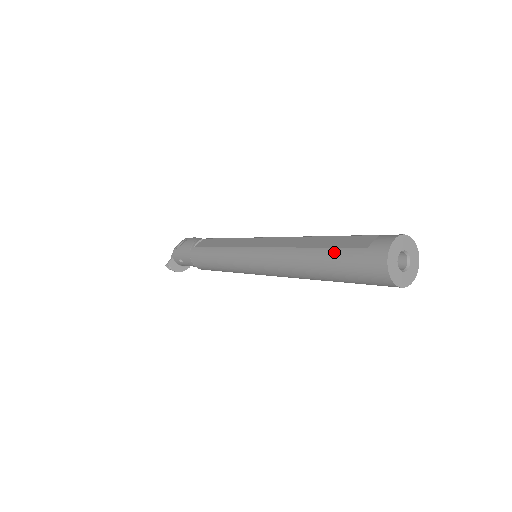
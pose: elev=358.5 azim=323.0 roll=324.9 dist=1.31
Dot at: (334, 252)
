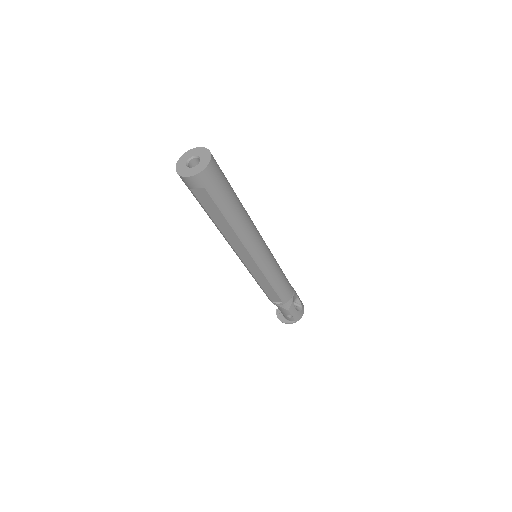
Dot at: occluded
